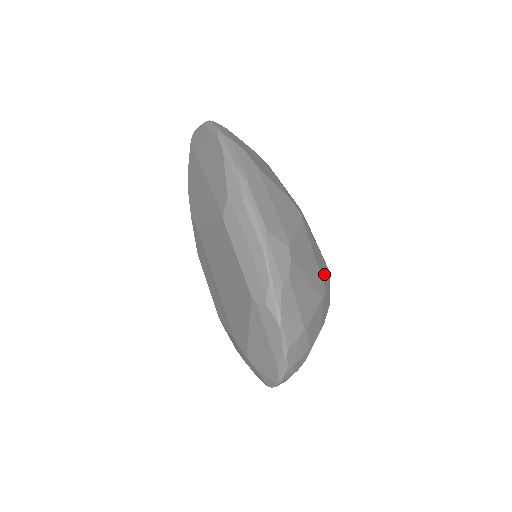
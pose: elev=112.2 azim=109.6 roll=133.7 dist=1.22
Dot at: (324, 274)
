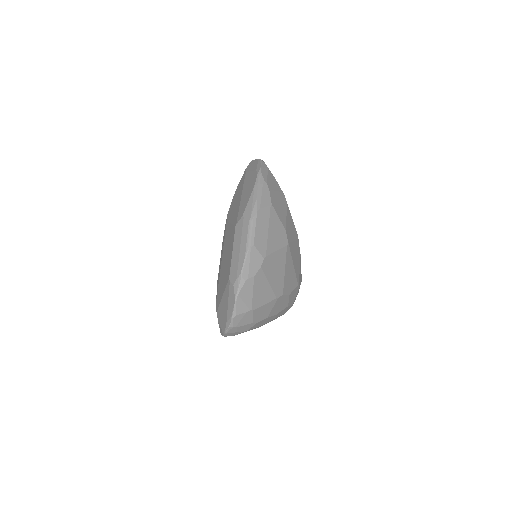
Dot at: (289, 285)
